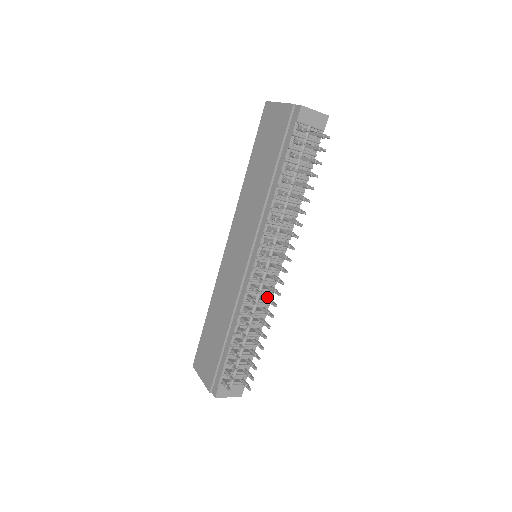
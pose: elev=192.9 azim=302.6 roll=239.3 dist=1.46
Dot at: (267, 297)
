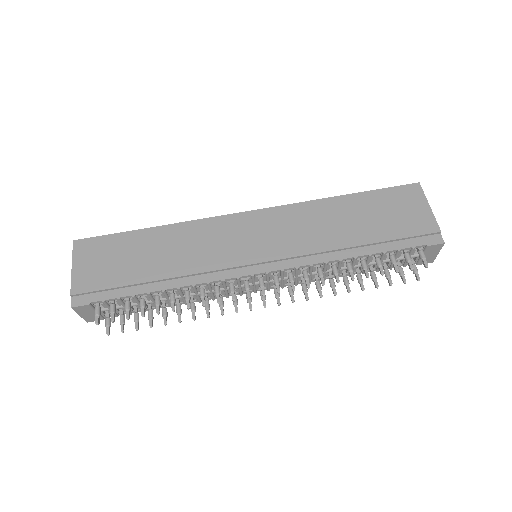
Dot at: (222, 294)
